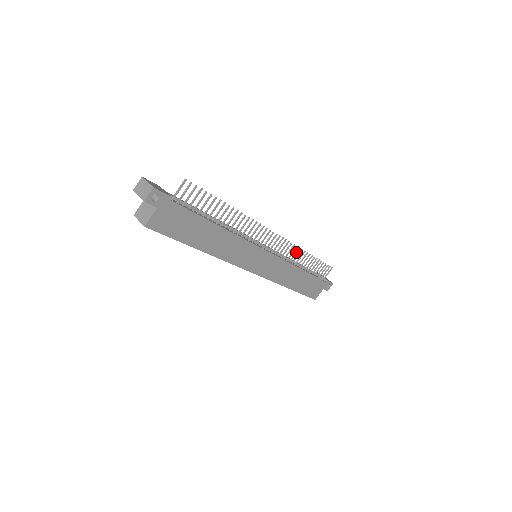
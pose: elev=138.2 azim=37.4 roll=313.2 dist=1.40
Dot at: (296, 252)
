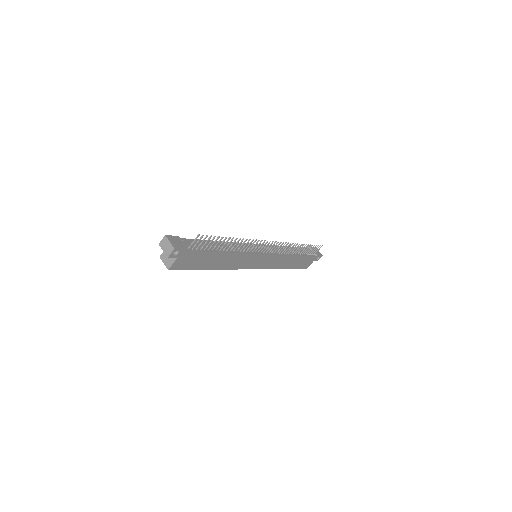
Dot at: (290, 246)
